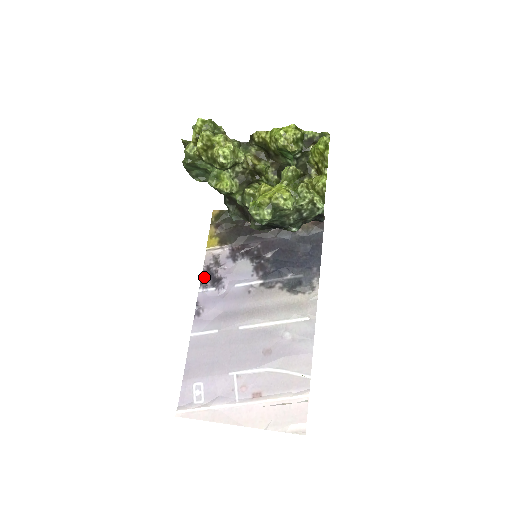
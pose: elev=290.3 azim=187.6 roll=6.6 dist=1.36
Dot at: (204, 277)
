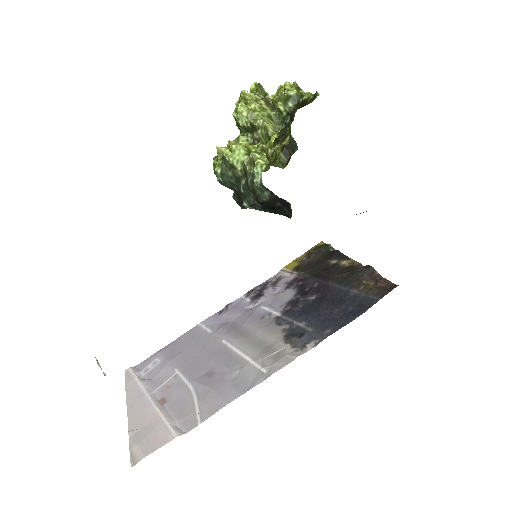
Dot at: (256, 288)
